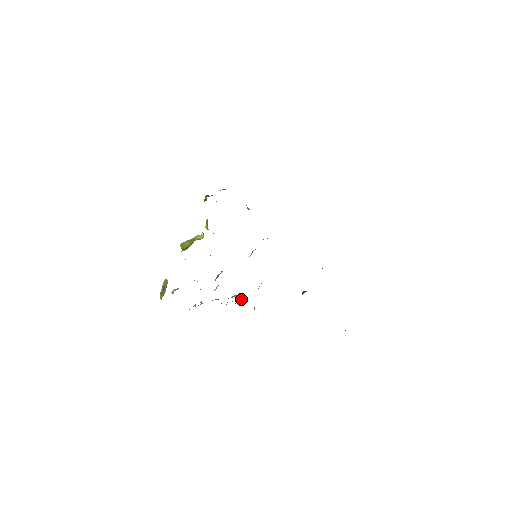
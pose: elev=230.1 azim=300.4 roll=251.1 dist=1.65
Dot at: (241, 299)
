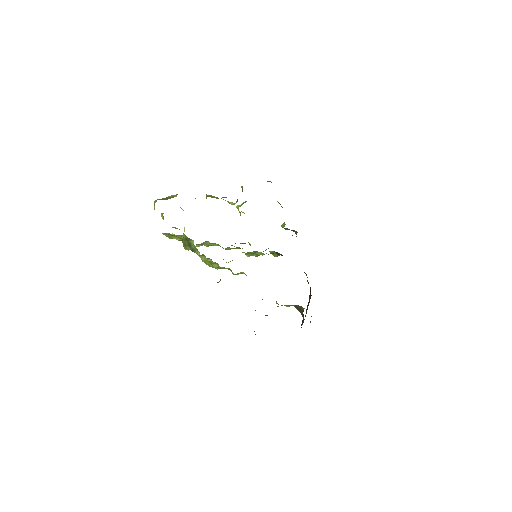
Dot at: (217, 264)
